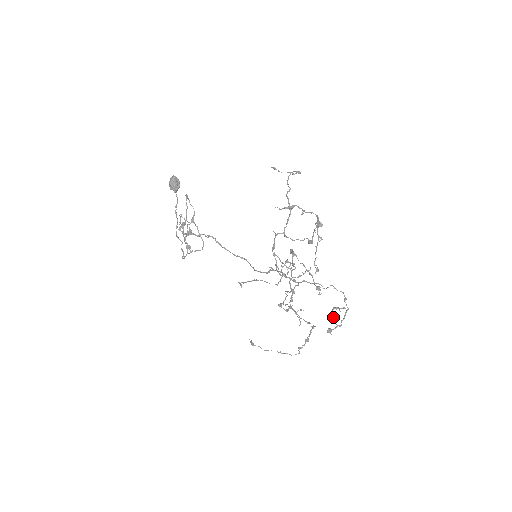
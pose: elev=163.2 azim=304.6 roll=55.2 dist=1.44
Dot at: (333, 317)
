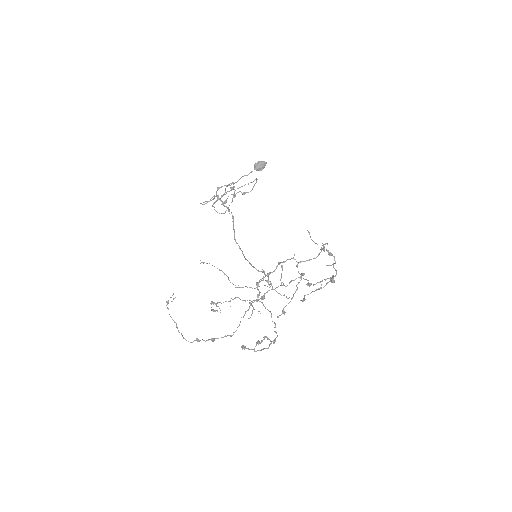
Dot at: (261, 340)
